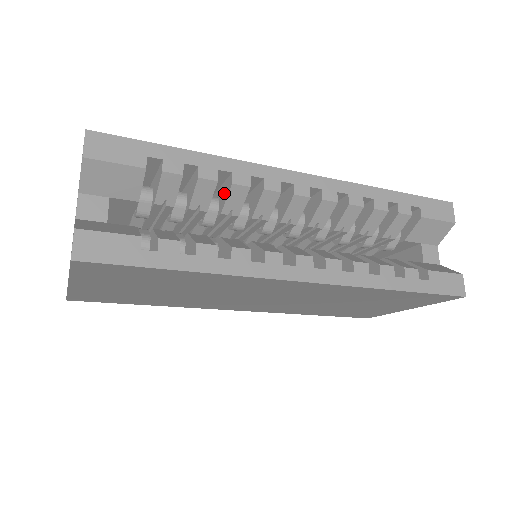
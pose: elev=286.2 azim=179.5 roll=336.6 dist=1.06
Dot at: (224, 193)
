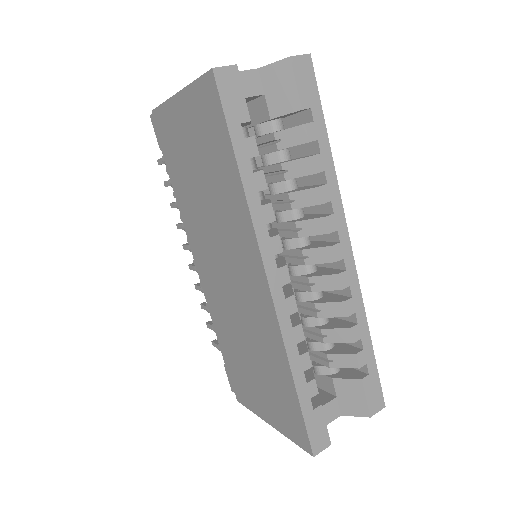
Dot at: (306, 188)
